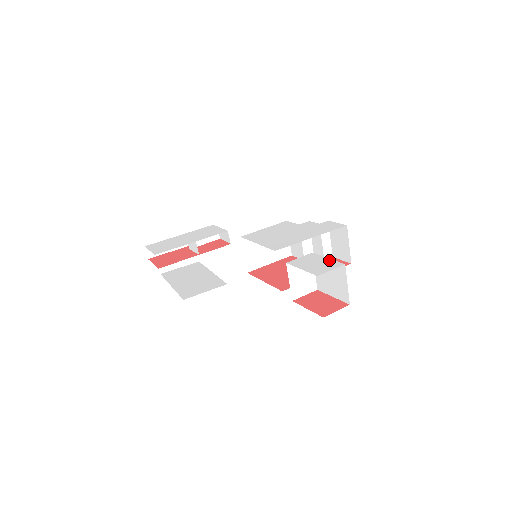
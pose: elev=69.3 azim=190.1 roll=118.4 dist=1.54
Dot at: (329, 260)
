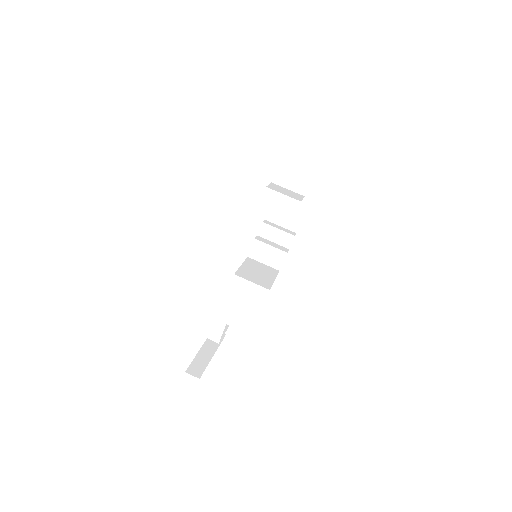
Dot at: occluded
